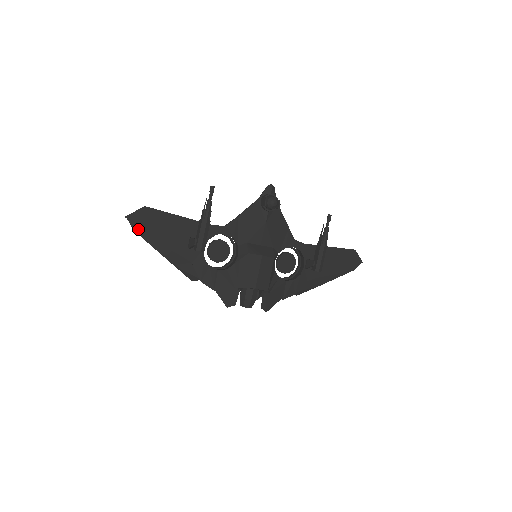
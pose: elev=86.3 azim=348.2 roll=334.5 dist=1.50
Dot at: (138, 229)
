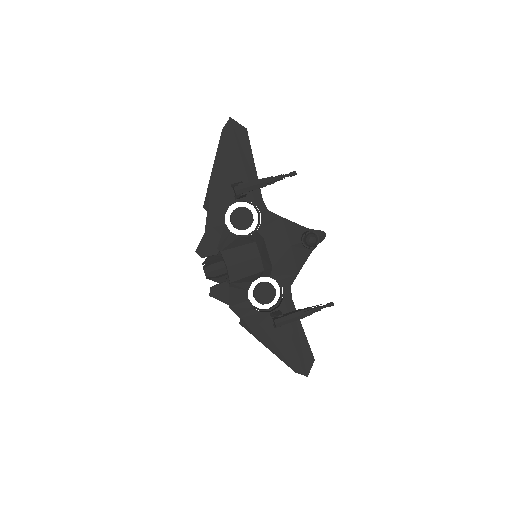
Dot at: (225, 133)
